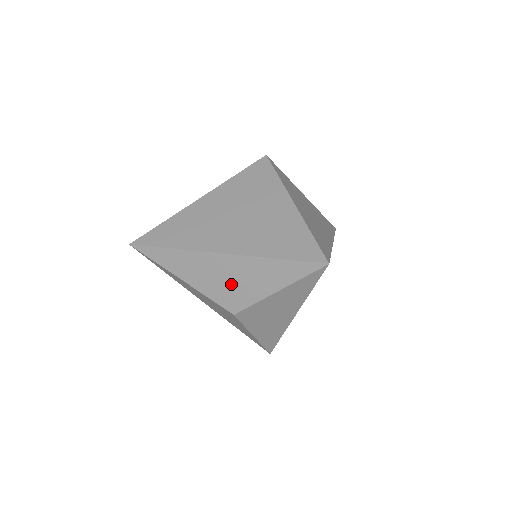
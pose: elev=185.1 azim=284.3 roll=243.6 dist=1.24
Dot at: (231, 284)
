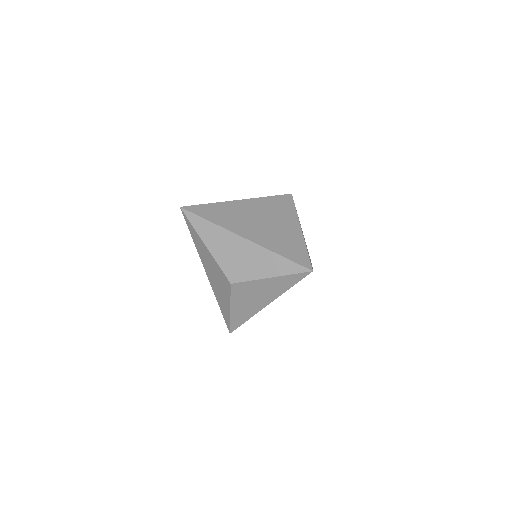
Dot at: (240, 261)
